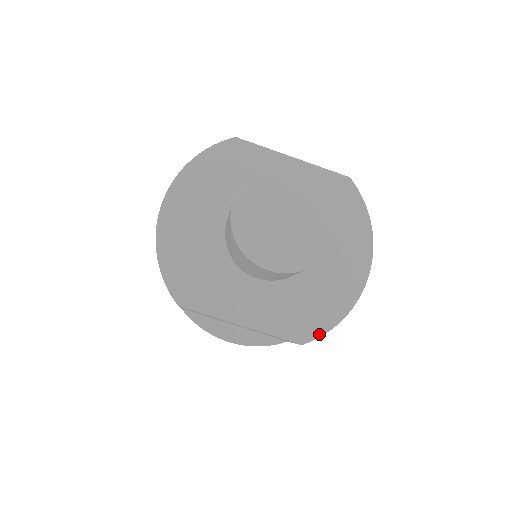
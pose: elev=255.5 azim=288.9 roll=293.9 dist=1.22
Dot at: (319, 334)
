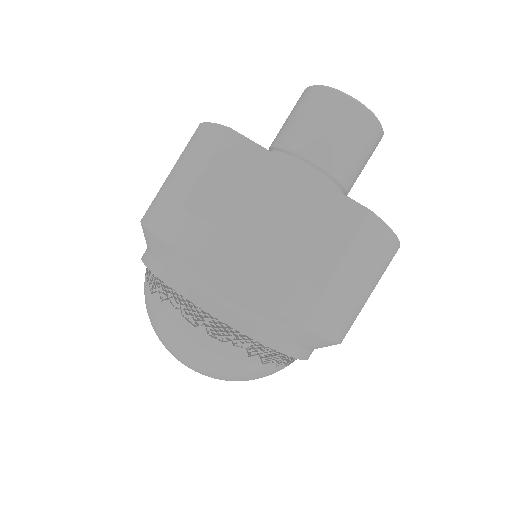
Dot at: (382, 221)
